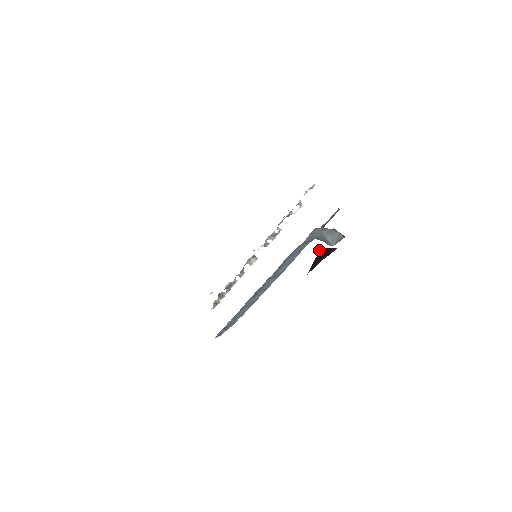
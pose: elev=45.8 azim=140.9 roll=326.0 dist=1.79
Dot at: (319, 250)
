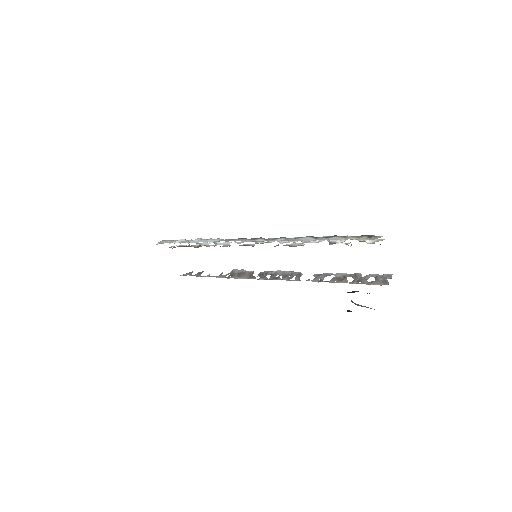
Dot at: occluded
